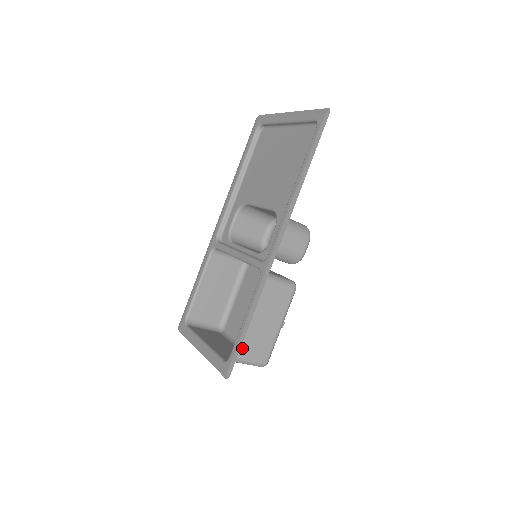
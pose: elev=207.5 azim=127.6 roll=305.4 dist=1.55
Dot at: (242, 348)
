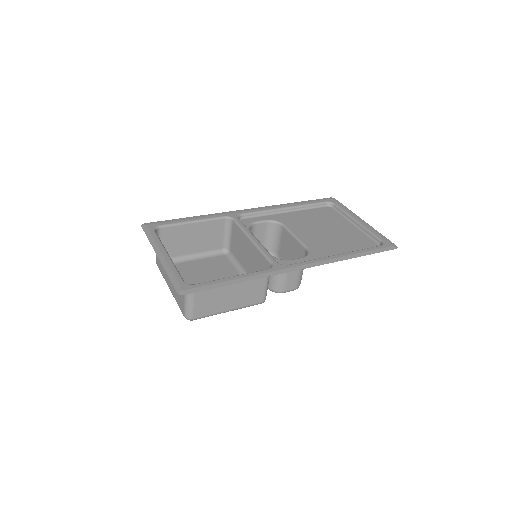
Dot at: occluded
